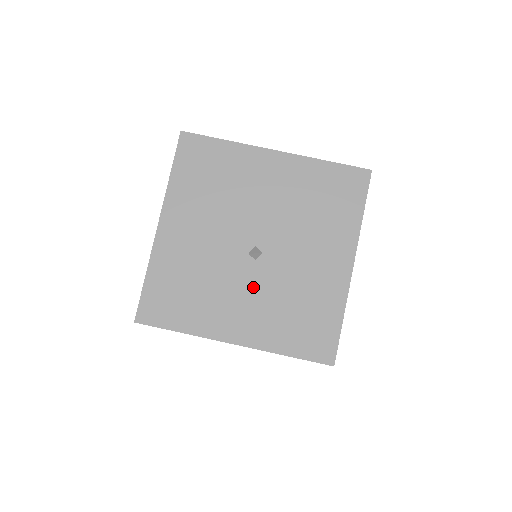
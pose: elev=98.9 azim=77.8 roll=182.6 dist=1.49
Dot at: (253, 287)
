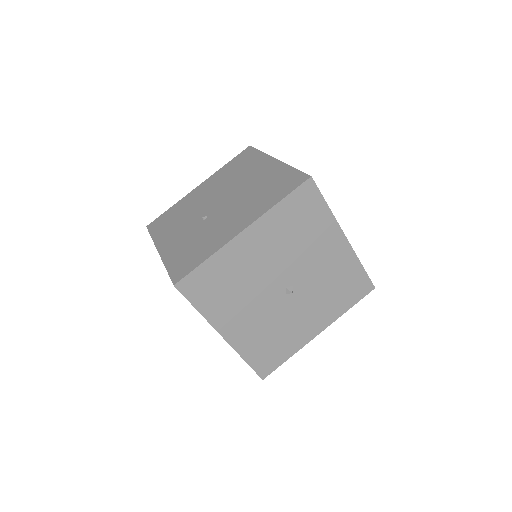
Dot at: (304, 304)
